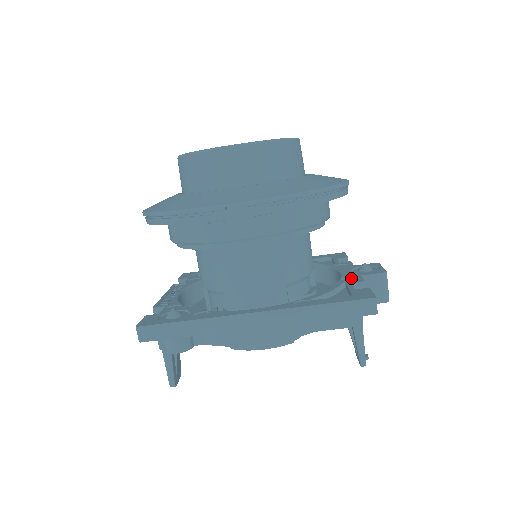
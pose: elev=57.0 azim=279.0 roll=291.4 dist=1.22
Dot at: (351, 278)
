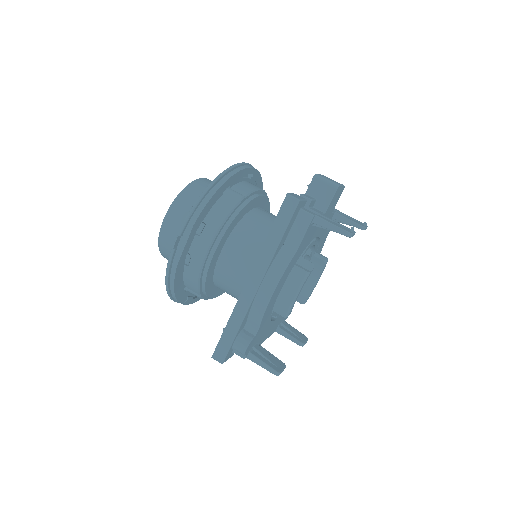
Dot at: occluded
